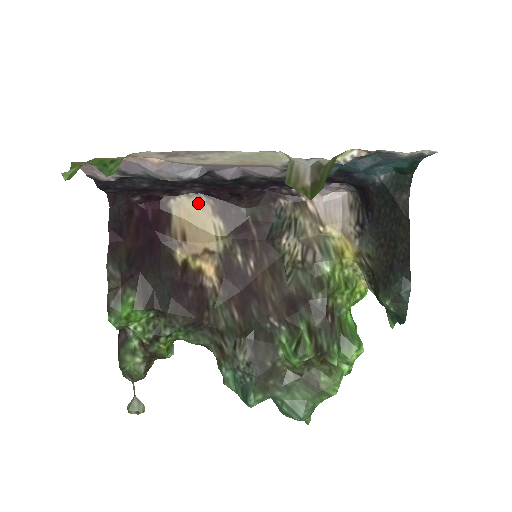
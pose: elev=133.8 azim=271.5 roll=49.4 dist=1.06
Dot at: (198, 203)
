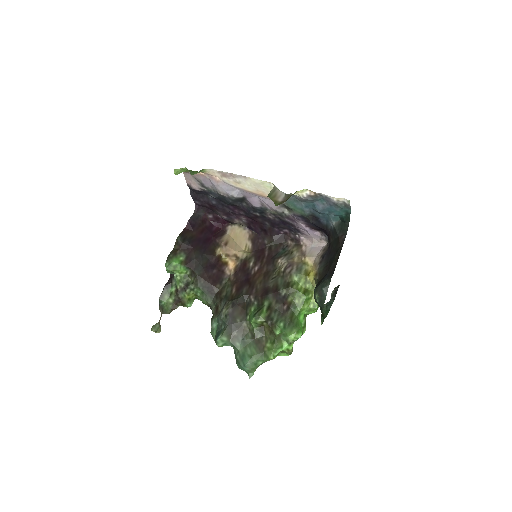
Dot at: (243, 231)
